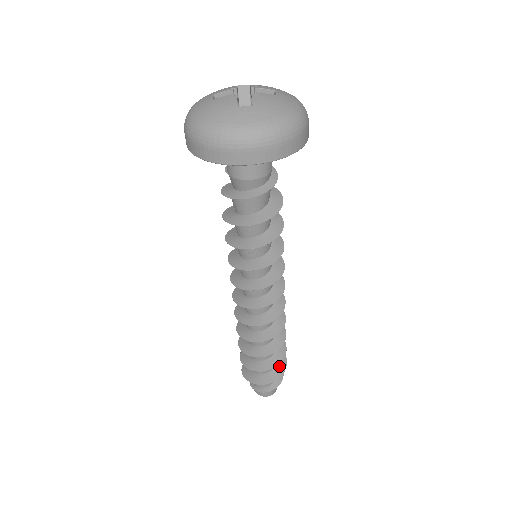
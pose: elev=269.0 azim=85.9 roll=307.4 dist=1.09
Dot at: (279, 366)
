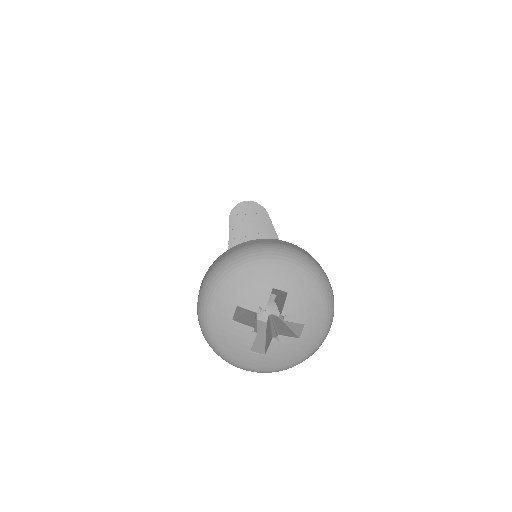
Dot at: occluded
